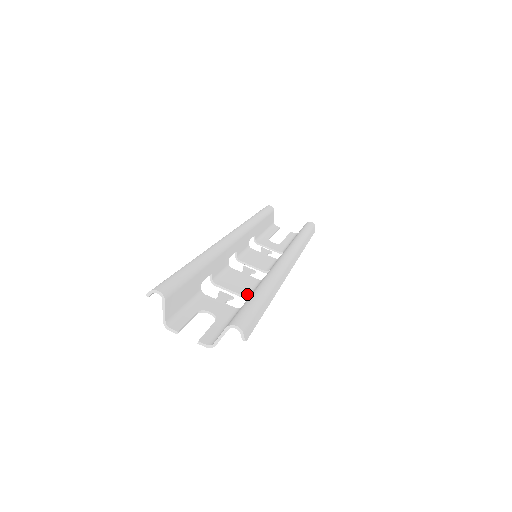
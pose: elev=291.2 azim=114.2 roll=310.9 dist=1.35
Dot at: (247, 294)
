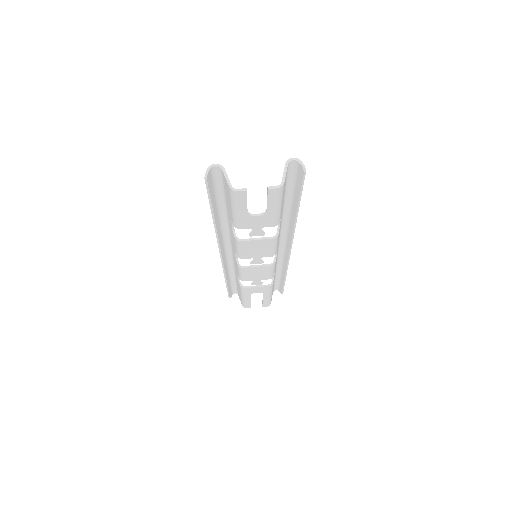
Dot at: (272, 239)
